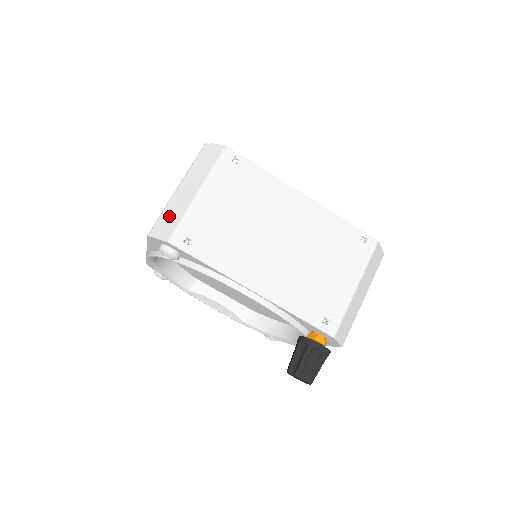
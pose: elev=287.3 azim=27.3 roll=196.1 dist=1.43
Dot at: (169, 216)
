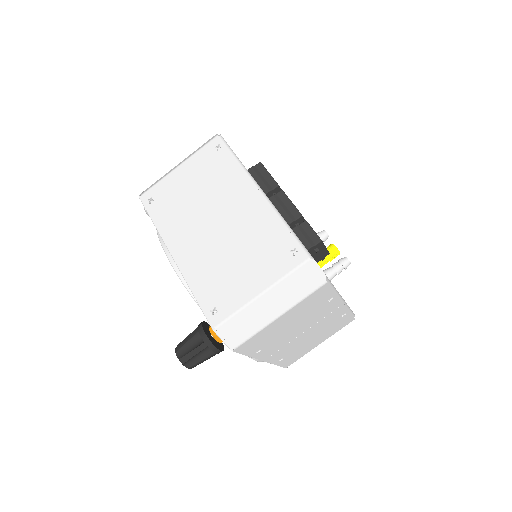
Dot at: occluded
